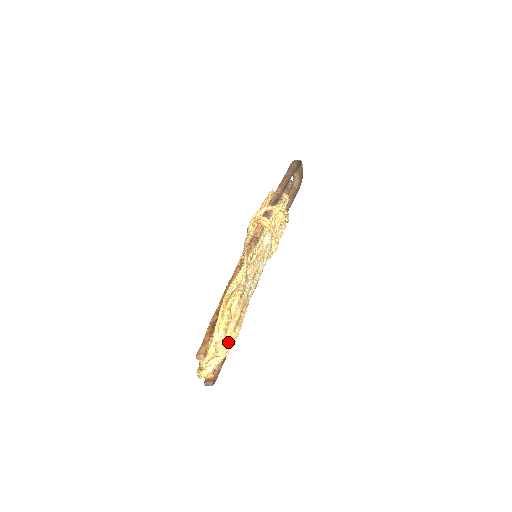
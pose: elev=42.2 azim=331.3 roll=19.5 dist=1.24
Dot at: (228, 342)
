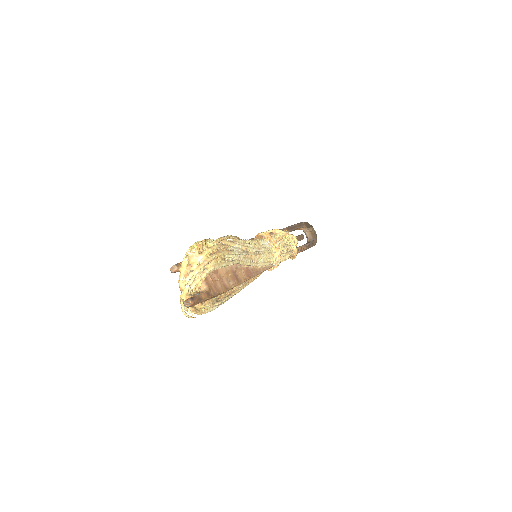
Dot at: (203, 261)
